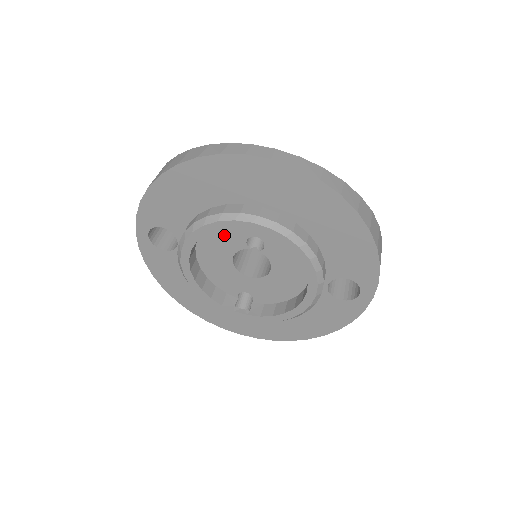
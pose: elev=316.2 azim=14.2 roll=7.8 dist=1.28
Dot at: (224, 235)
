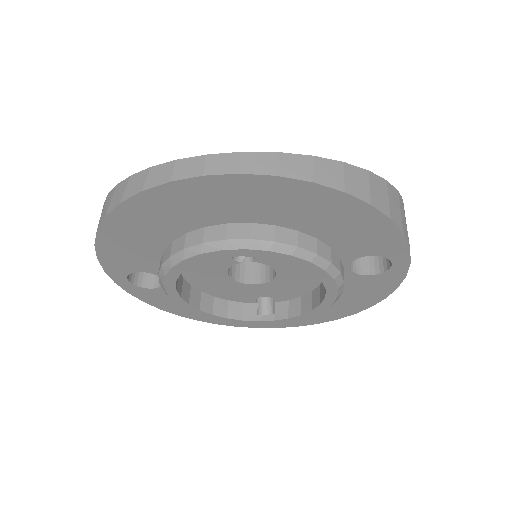
Dot at: occluded
